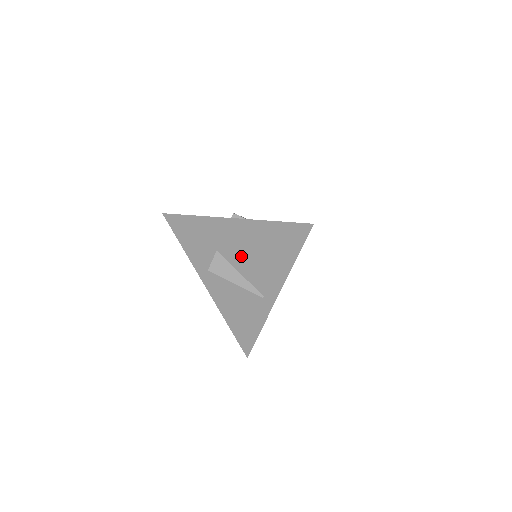
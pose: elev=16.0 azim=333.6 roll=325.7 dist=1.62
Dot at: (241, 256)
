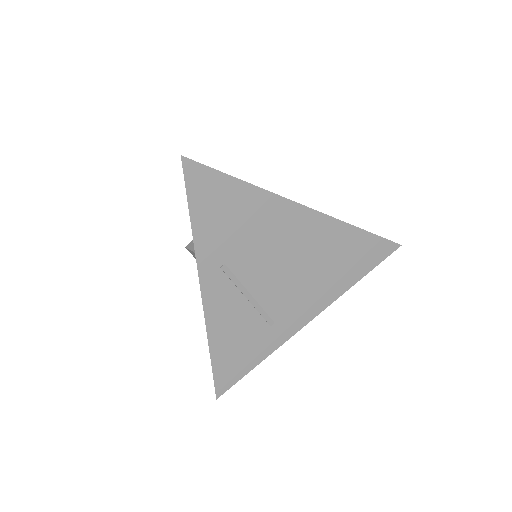
Dot at: occluded
